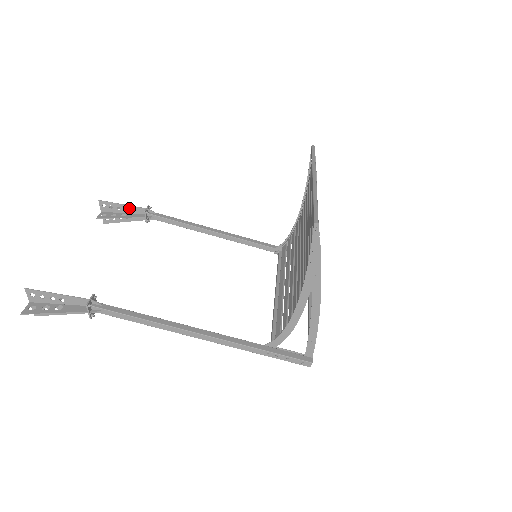
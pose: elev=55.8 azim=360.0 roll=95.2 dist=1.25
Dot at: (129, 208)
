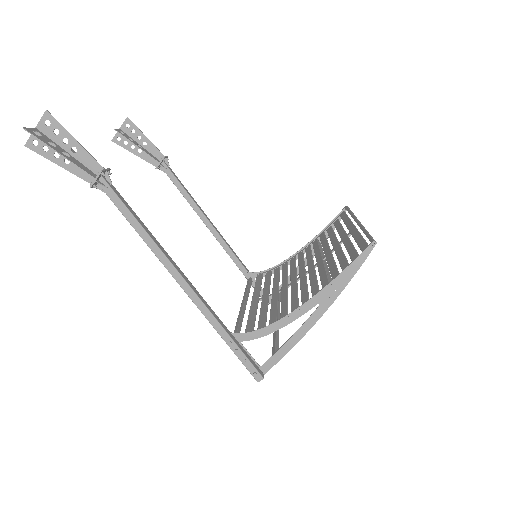
Dot at: (149, 145)
